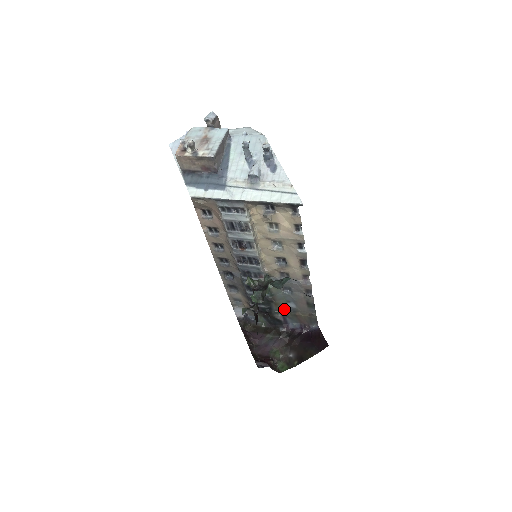
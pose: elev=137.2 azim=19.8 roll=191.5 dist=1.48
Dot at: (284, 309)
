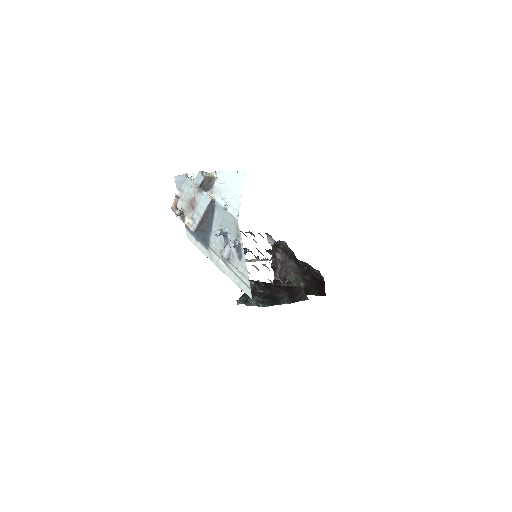
Dot at: occluded
